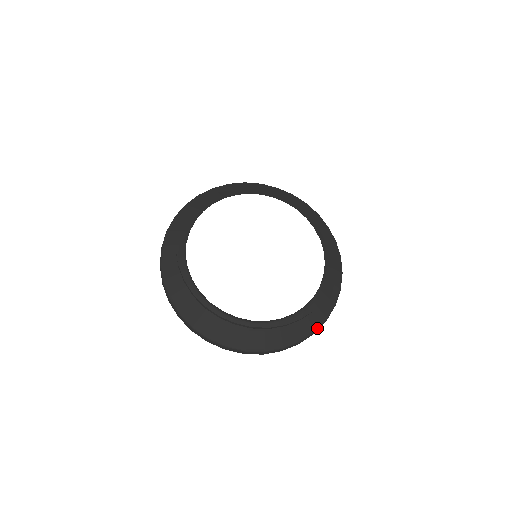
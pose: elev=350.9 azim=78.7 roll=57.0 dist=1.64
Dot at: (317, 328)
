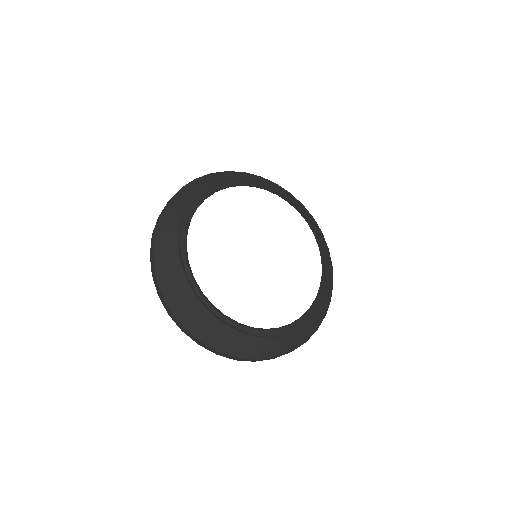
Dot at: (331, 295)
